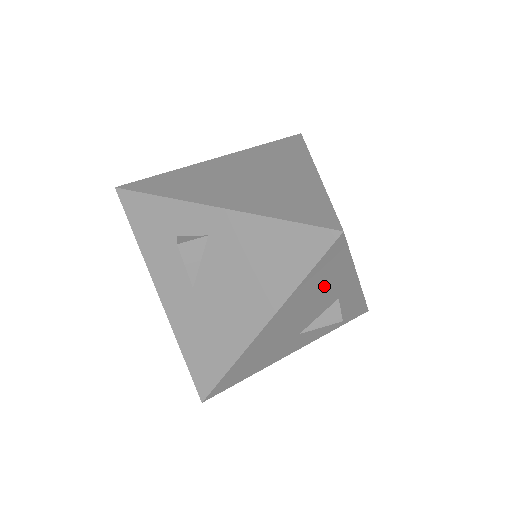
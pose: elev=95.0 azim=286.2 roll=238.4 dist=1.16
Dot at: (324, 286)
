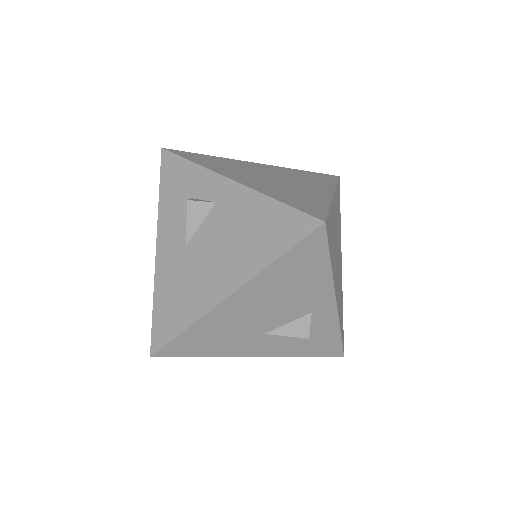
Dot at: (298, 283)
